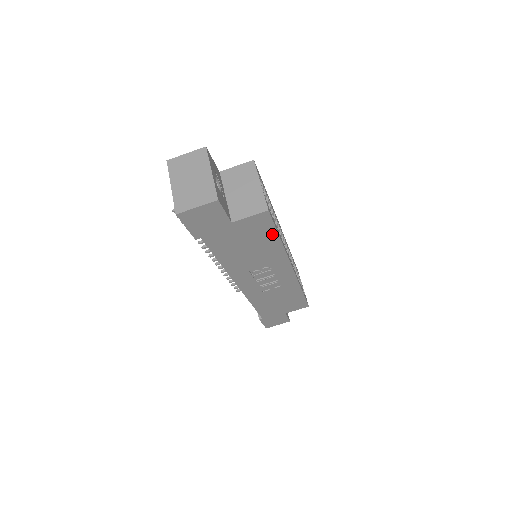
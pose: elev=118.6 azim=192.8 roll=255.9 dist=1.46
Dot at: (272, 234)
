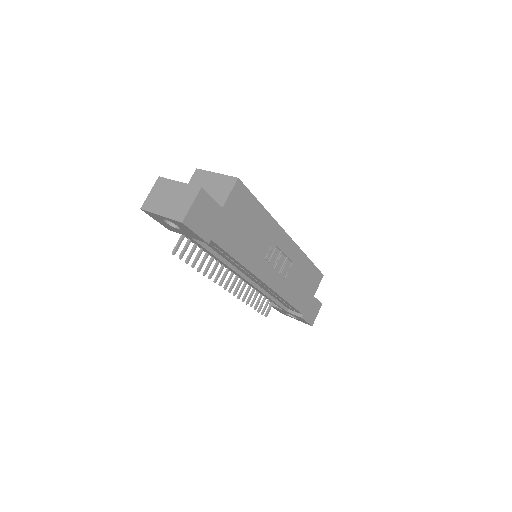
Dot at: (254, 204)
